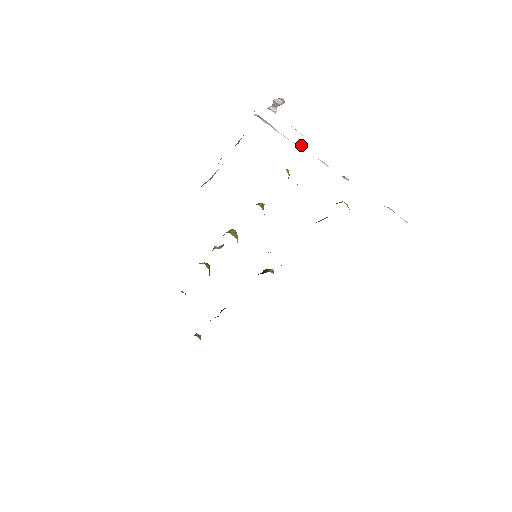
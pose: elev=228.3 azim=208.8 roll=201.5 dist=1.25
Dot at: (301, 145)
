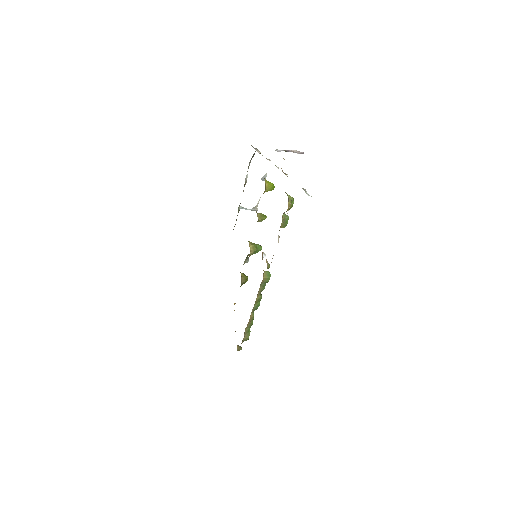
Dot at: occluded
